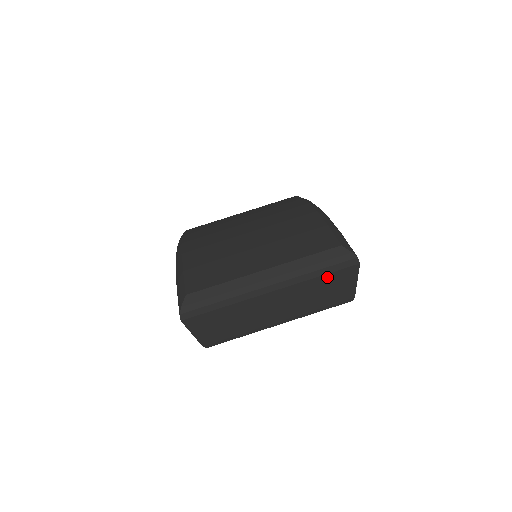
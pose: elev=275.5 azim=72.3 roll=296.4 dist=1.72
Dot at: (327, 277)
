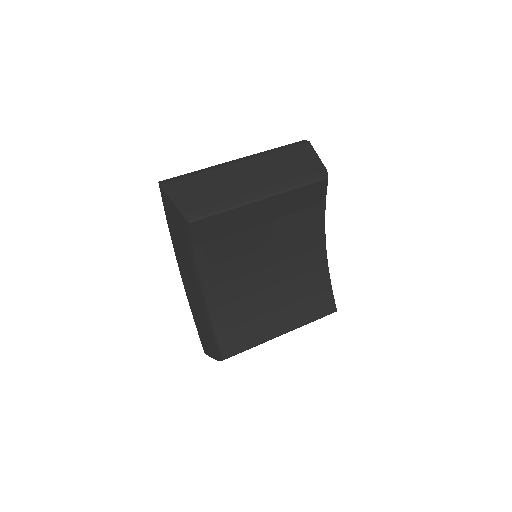
Dot at: (286, 152)
